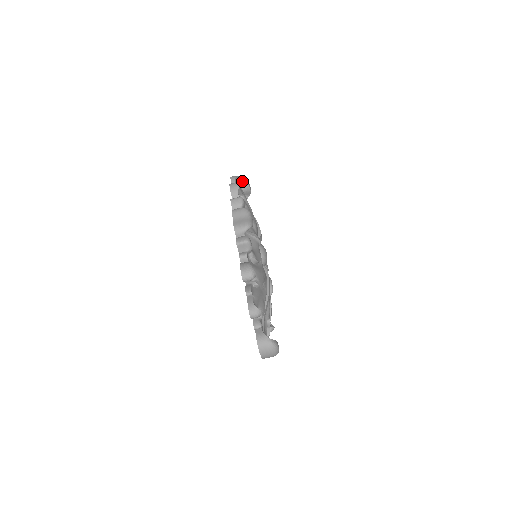
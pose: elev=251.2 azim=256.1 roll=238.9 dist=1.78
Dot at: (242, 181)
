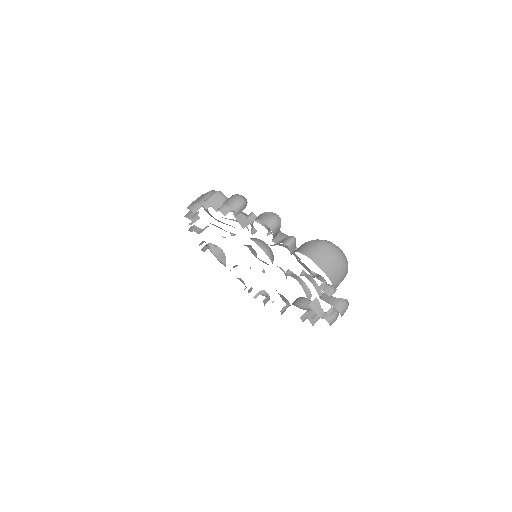
Dot at: (207, 244)
